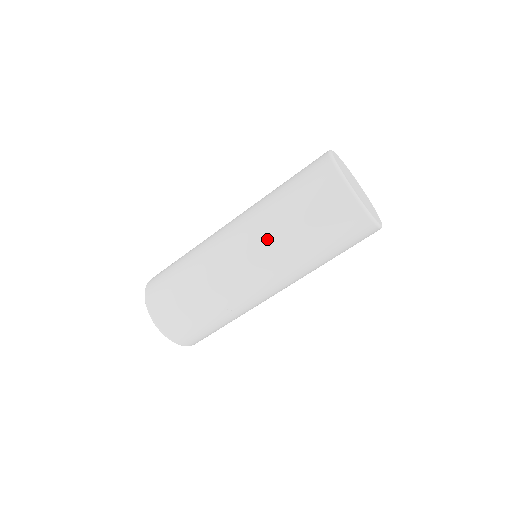
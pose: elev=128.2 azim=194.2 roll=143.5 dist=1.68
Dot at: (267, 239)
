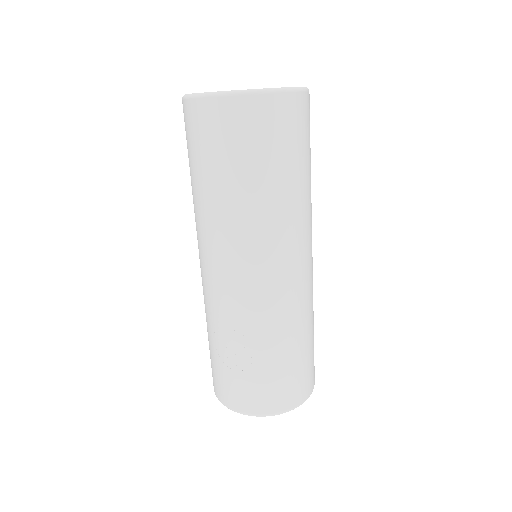
Dot at: occluded
